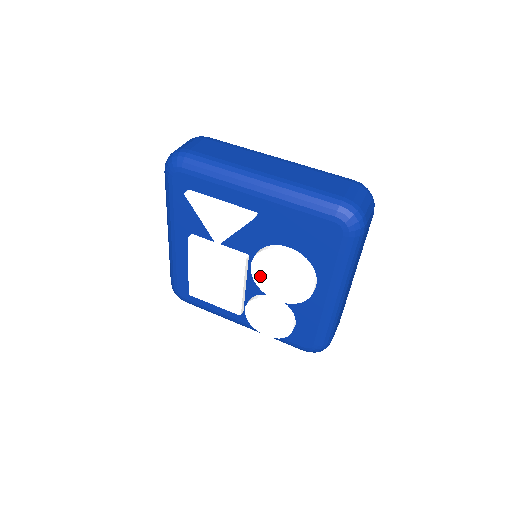
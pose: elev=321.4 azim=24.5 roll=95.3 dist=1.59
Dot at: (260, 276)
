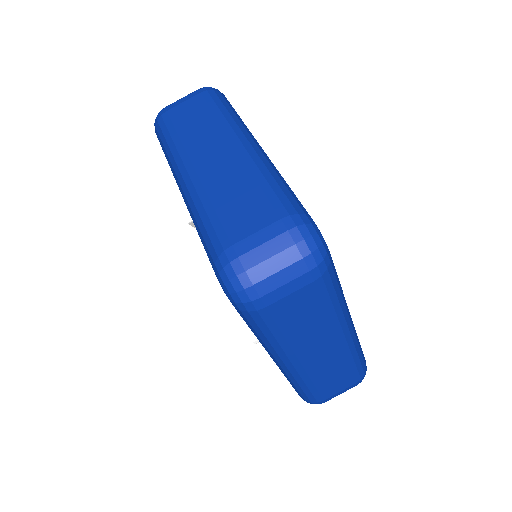
Dot at: occluded
